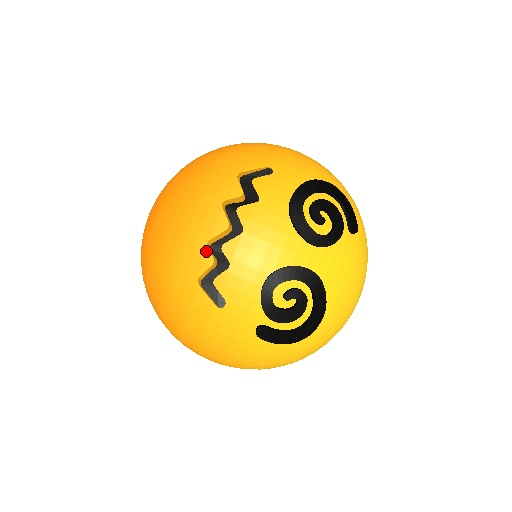
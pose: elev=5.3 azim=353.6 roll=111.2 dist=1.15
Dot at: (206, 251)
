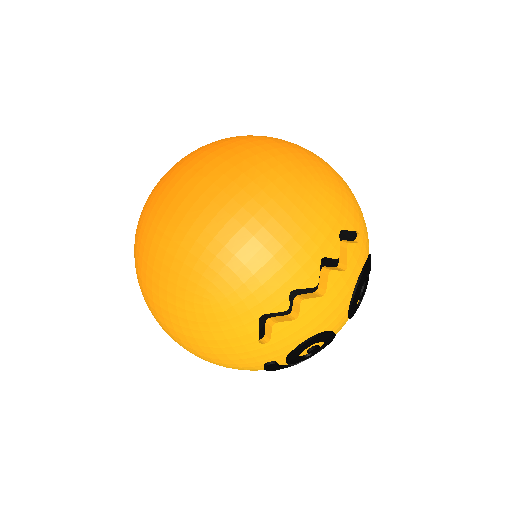
Dot at: (287, 297)
